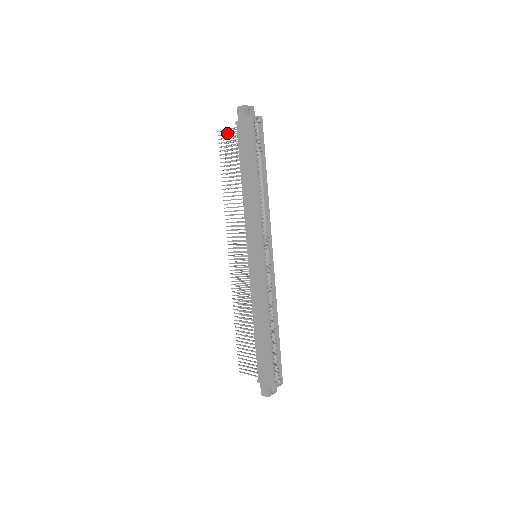
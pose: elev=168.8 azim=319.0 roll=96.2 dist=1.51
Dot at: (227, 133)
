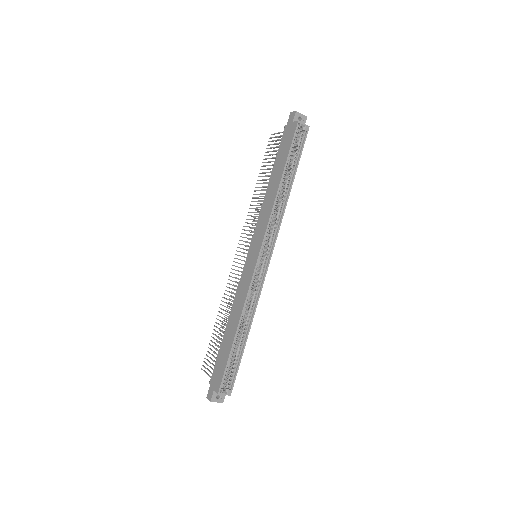
Dot at: (276, 136)
